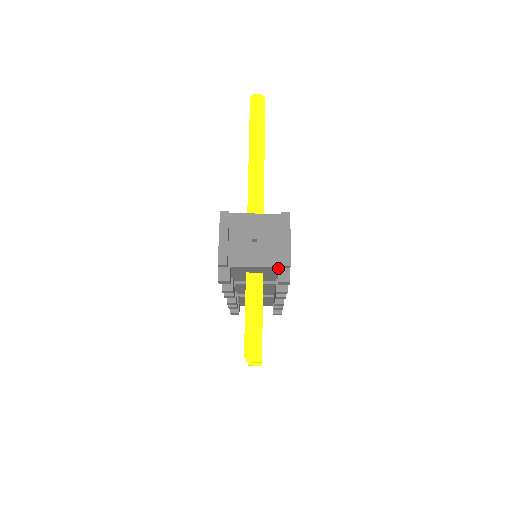
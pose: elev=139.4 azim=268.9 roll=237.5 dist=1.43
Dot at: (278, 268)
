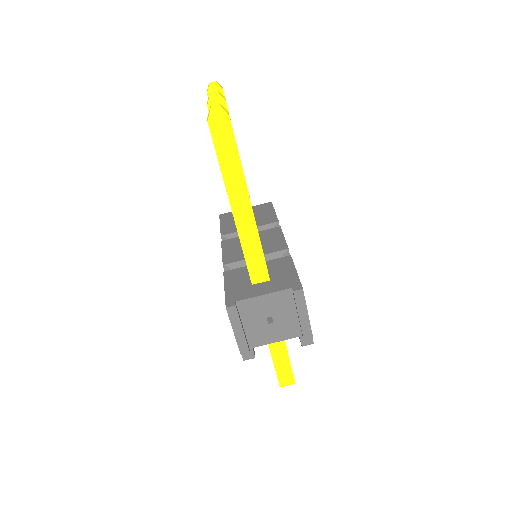
Dot at: (299, 336)
